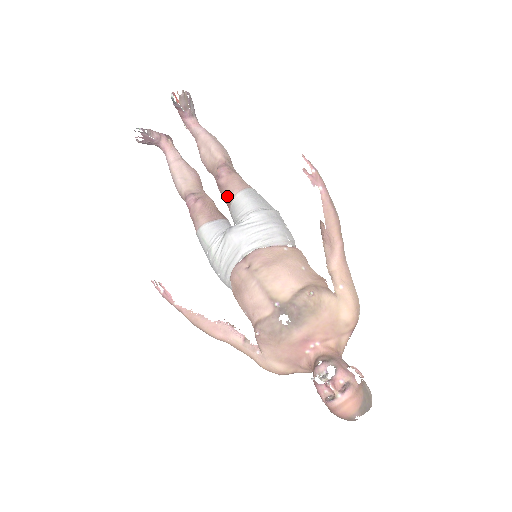
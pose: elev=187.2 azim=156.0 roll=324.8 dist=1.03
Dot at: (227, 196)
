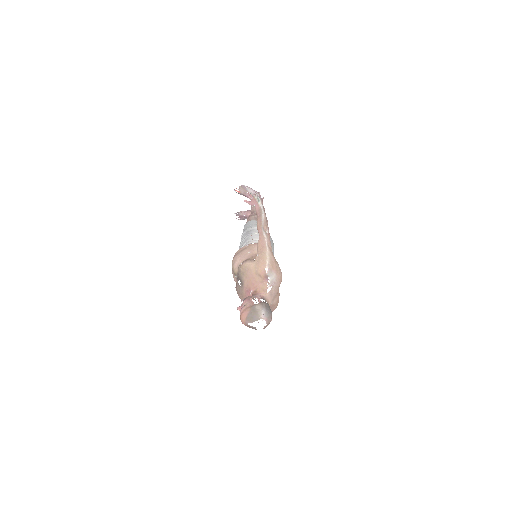
Dot at: occluded
